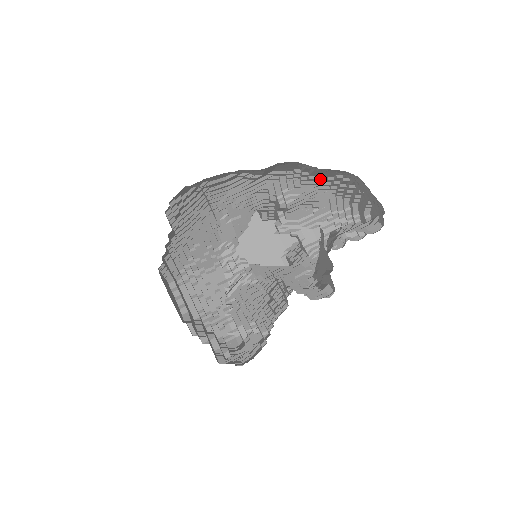
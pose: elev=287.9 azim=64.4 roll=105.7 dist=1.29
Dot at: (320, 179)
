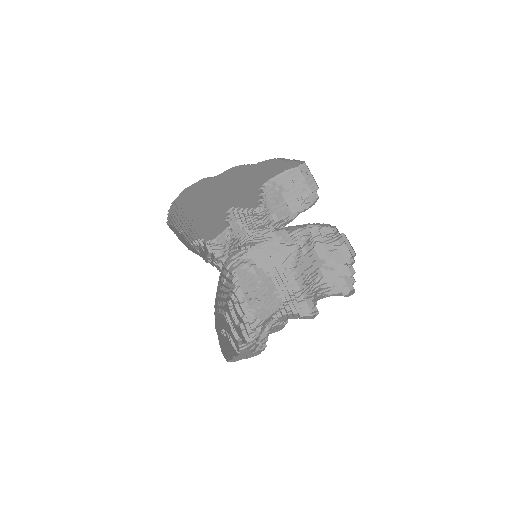
Dot at: occluded
